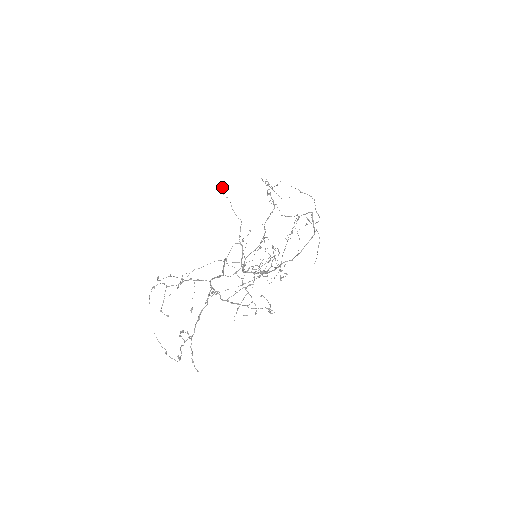
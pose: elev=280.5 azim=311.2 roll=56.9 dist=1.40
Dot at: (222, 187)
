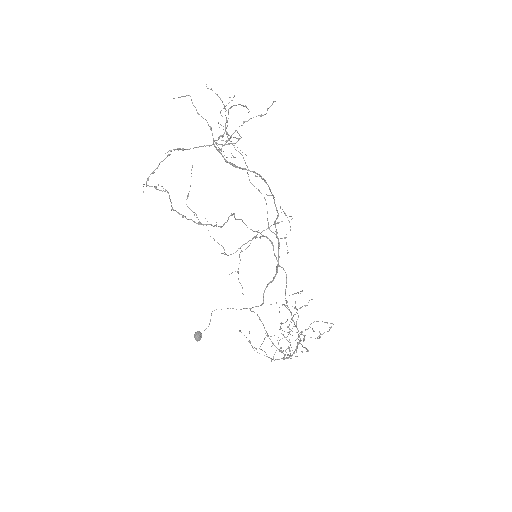
Dot at: occluded
